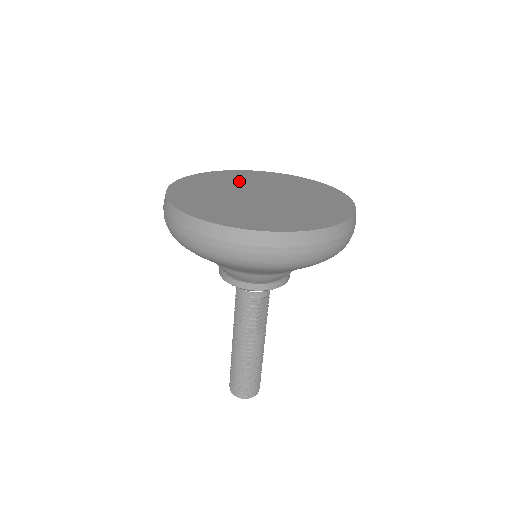
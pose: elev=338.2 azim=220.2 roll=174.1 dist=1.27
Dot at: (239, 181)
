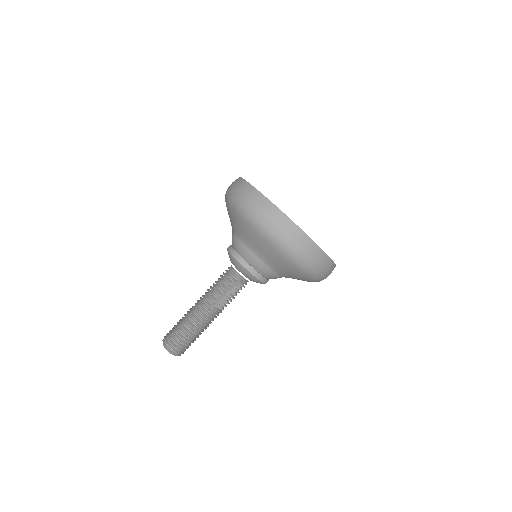
Dot at: occluded
